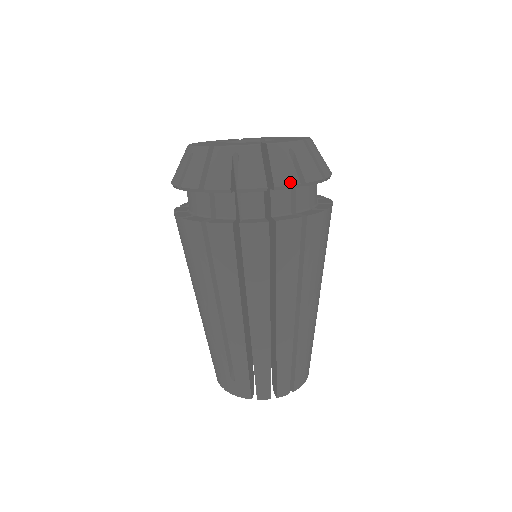
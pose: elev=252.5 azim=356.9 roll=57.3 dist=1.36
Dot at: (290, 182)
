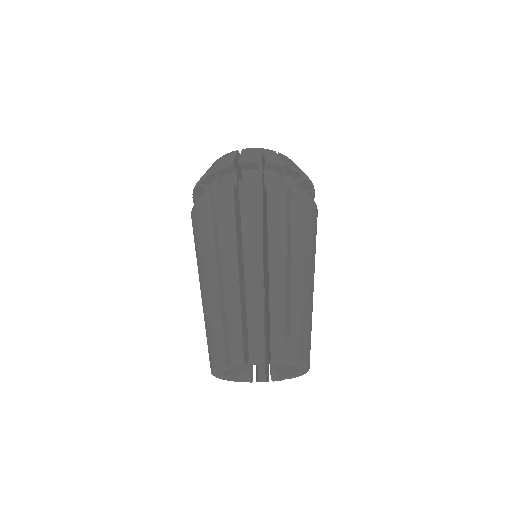
Dot at: (251, 159)
